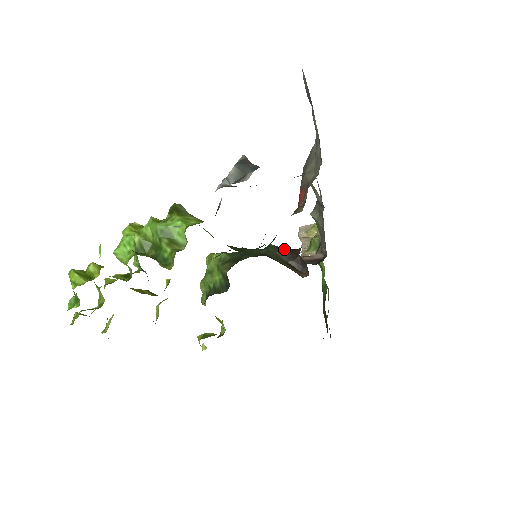
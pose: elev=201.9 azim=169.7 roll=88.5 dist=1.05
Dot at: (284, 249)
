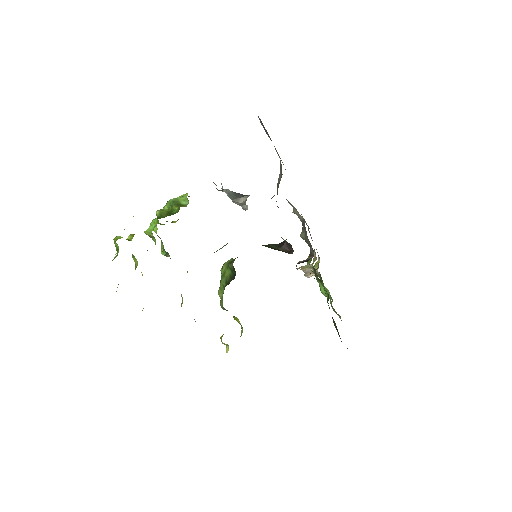
Dot at: (275, 244)
